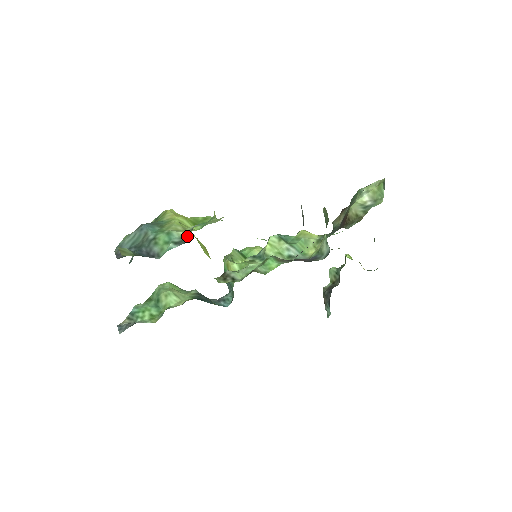
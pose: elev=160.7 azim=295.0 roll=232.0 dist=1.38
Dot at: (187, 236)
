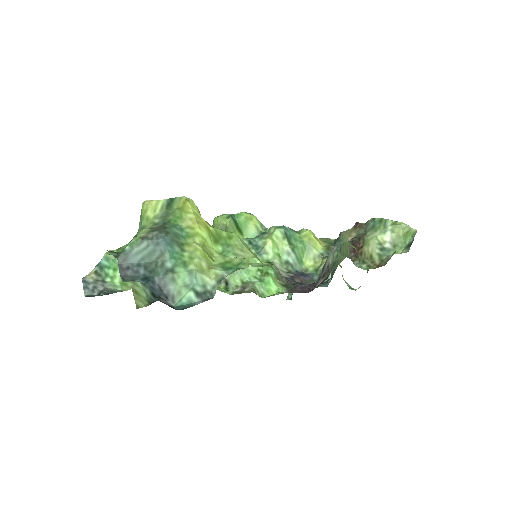
Dot at: (212, 287)
